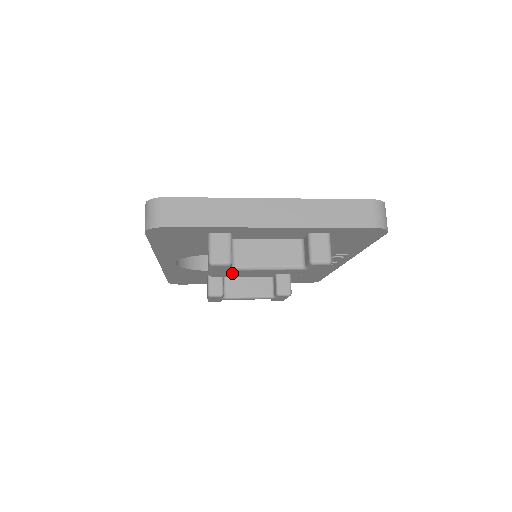
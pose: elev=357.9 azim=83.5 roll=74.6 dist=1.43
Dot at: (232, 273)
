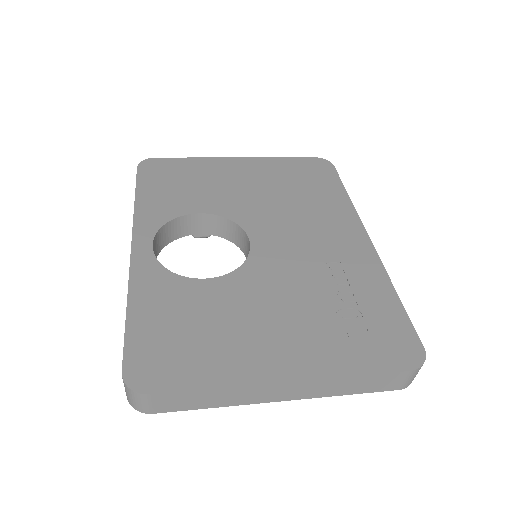
Dot at: occluded
